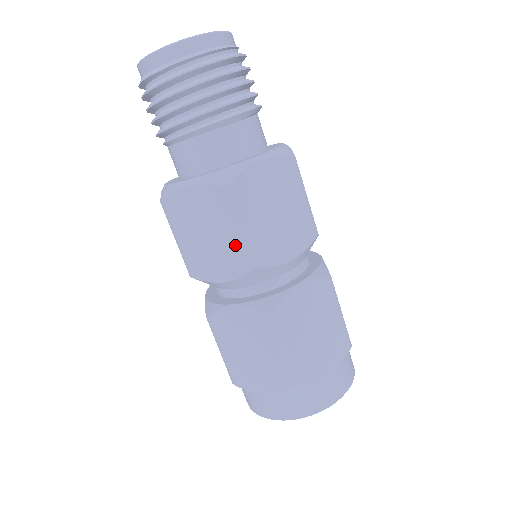
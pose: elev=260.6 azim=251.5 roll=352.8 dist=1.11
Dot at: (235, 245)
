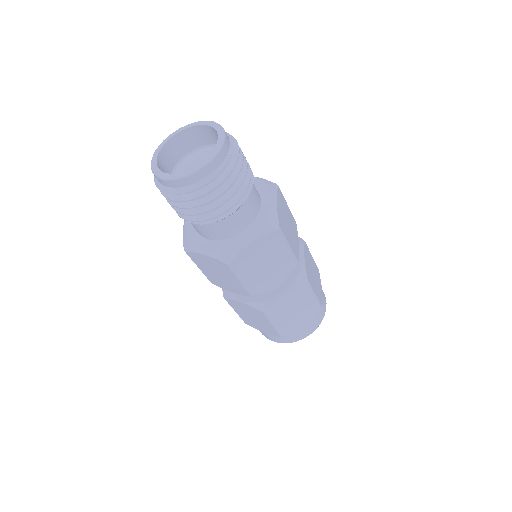
Dot at: (285, 258)
